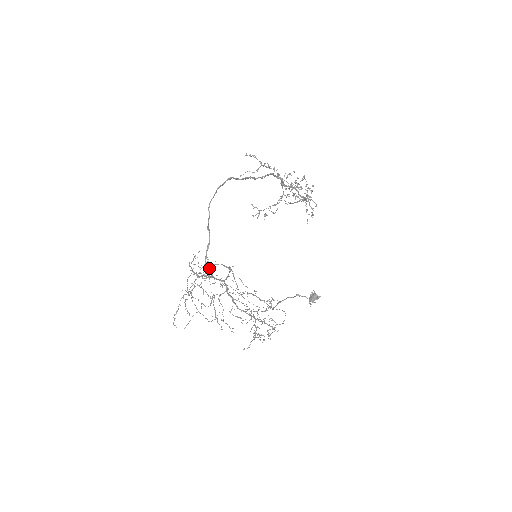
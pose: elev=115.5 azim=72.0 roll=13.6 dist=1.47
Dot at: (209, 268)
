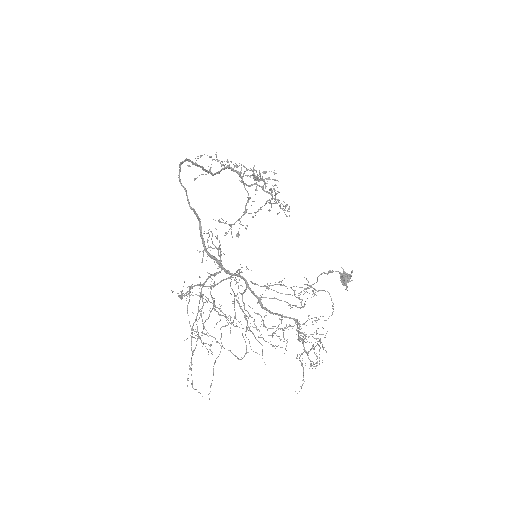
Dot at: (214, 256)
